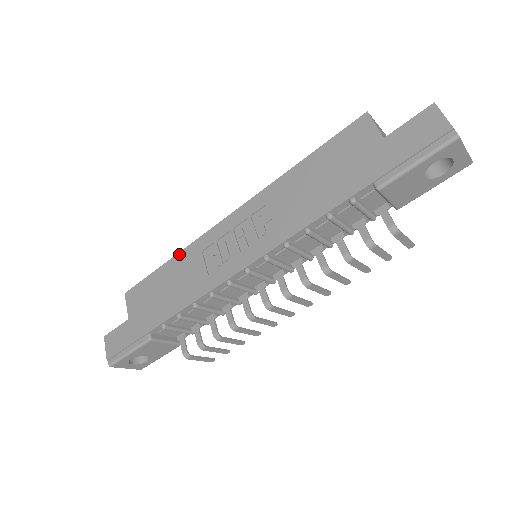
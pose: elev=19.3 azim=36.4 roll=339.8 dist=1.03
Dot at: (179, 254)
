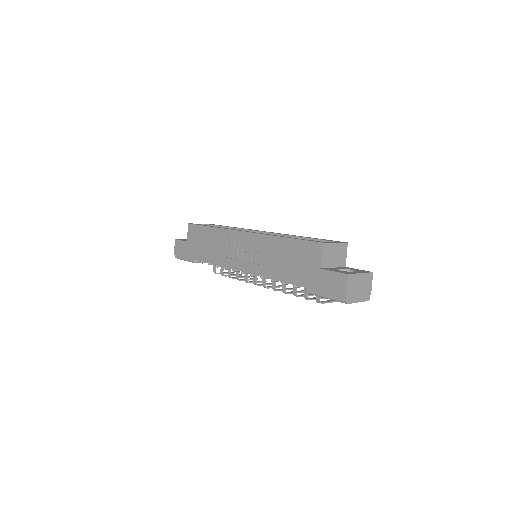
Dot at: (216, 229)
